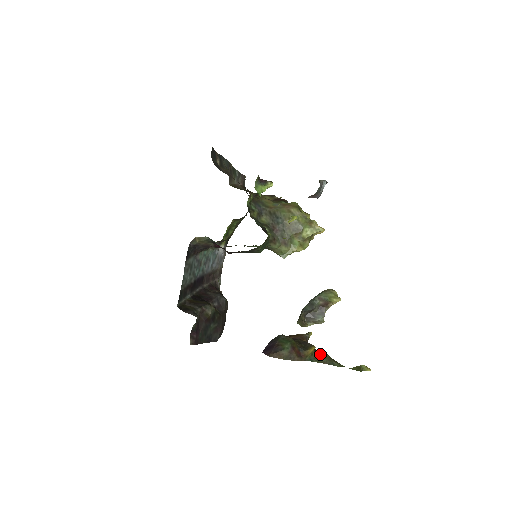
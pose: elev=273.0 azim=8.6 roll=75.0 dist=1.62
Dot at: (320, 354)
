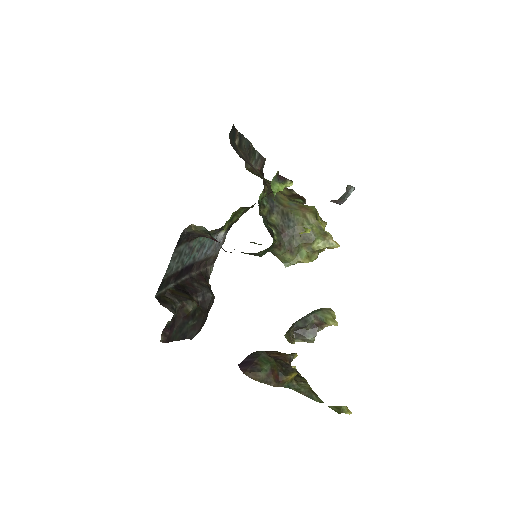
Dot at: (300, 382)
